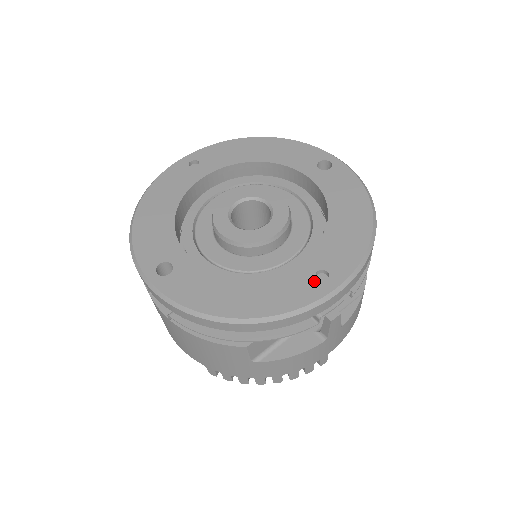
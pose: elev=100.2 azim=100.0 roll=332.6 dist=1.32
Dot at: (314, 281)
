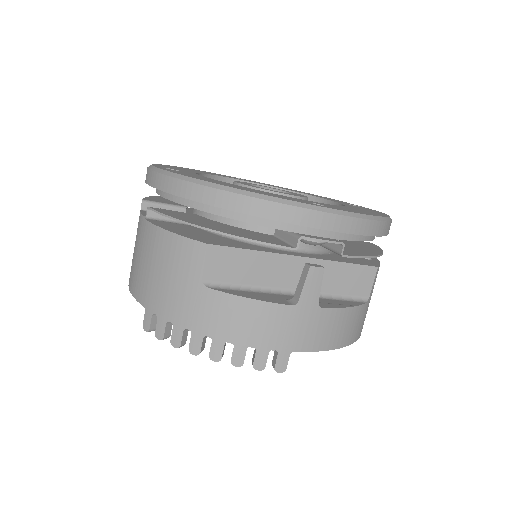
Dot at: (308, 202)
